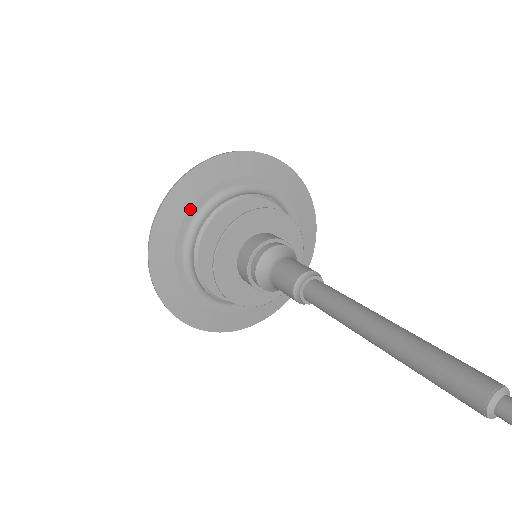
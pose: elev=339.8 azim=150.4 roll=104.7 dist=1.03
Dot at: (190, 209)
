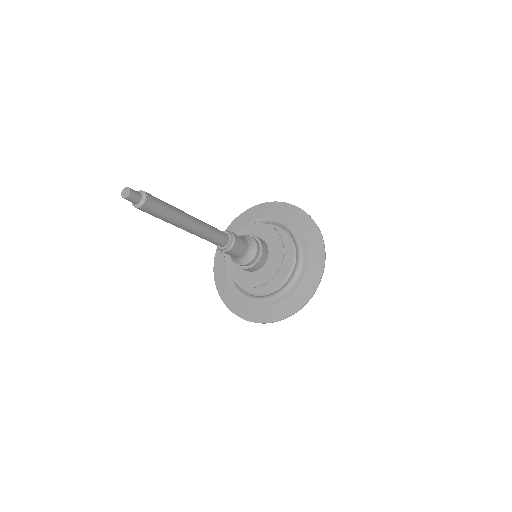
Dot at: occluded
